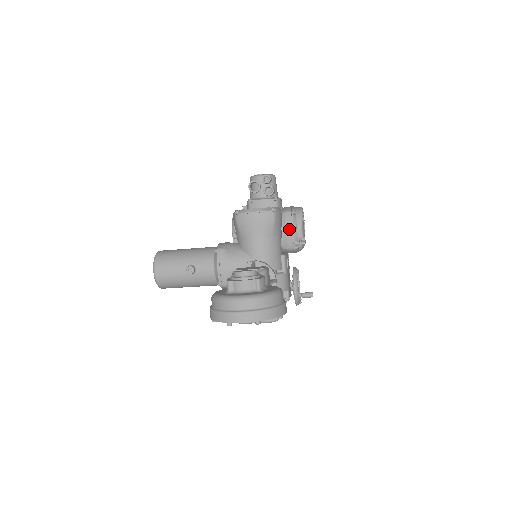
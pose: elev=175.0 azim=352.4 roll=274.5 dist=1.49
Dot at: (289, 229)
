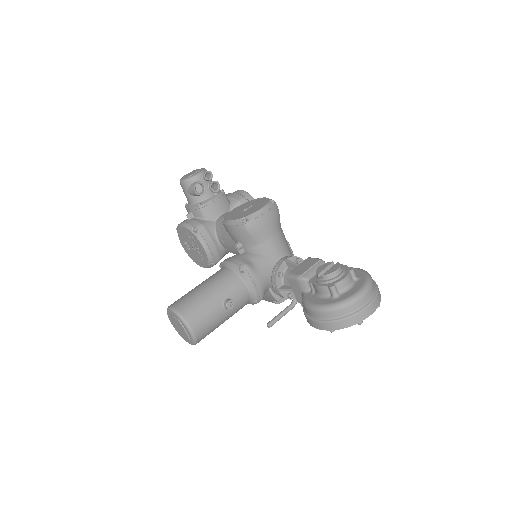
Dot at: occluded
